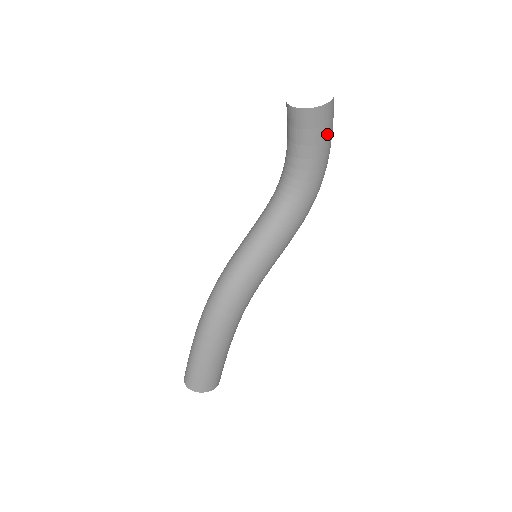
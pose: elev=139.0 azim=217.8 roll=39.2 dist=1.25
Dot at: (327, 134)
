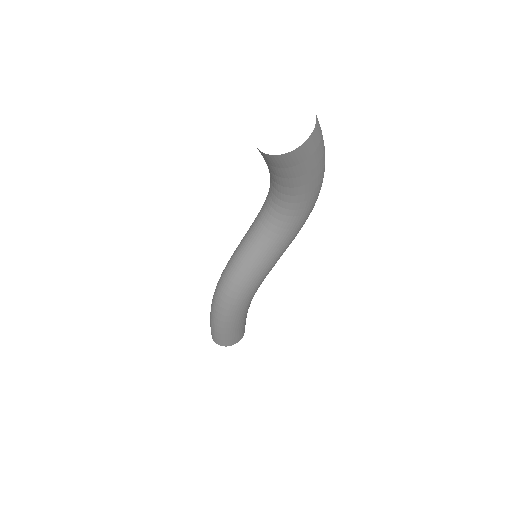
Dot at: (313, 162)
